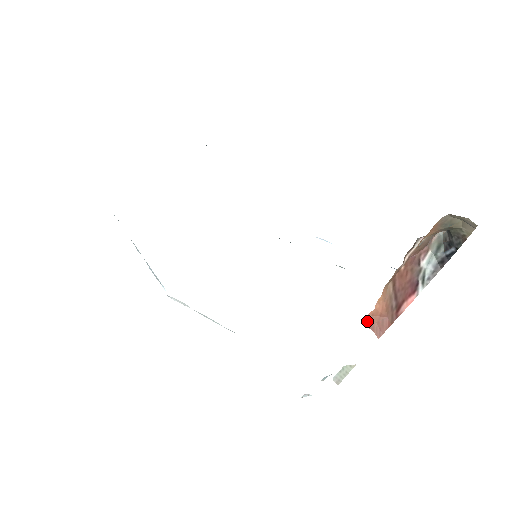
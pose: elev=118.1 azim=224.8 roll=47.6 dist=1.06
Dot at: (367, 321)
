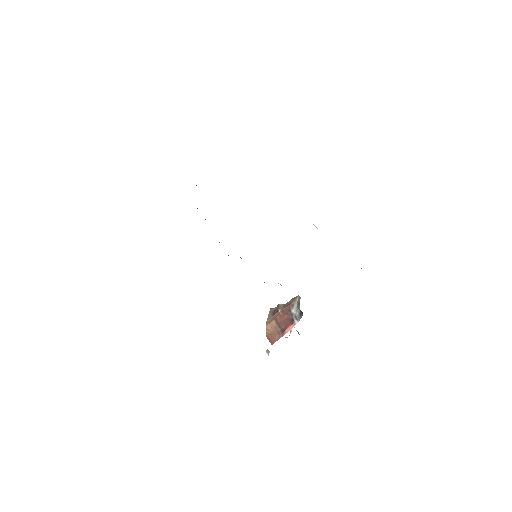
Dot at: (267, 336)
